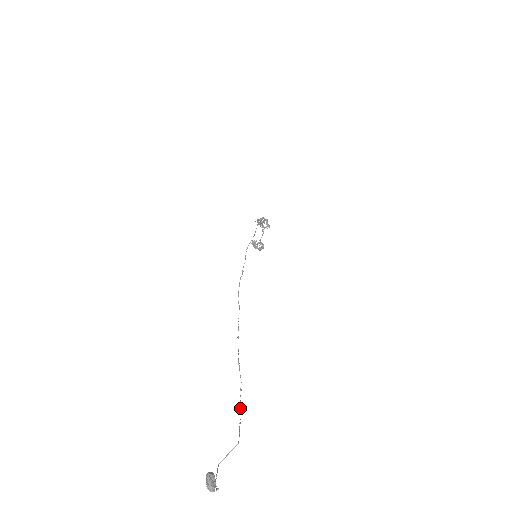
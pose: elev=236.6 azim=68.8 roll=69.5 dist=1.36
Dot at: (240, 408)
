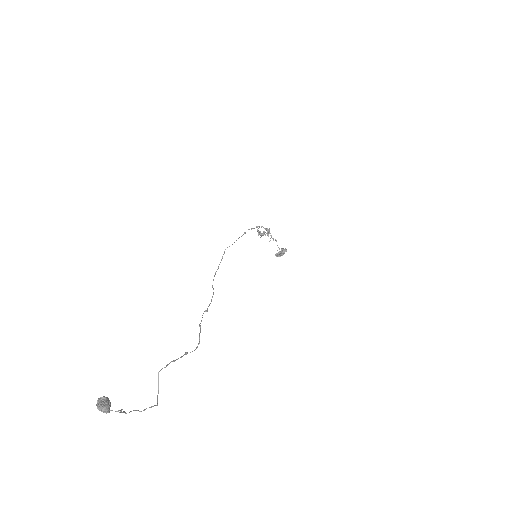
Dot at: (185, 353)
